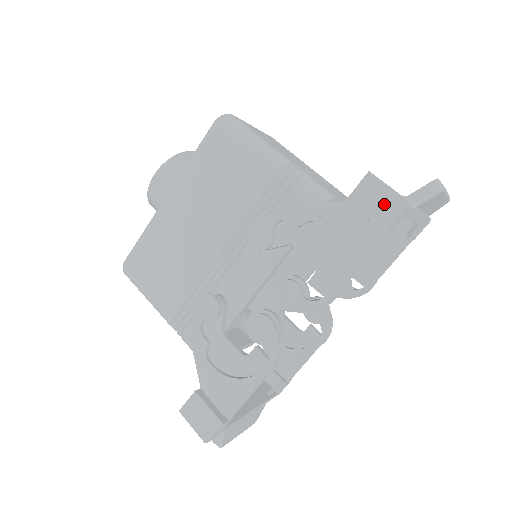
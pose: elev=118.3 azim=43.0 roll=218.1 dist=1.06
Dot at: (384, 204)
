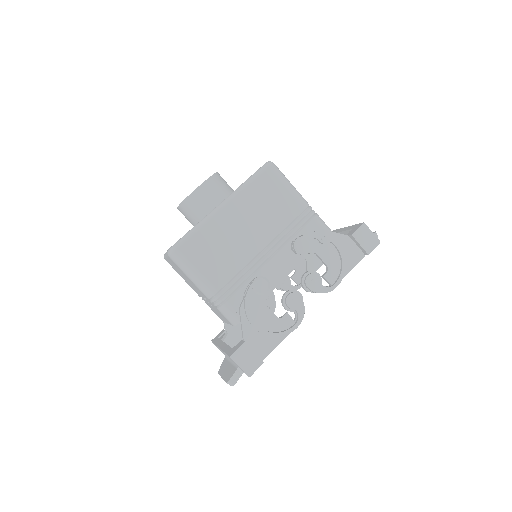
Dot at: (370, 241)
